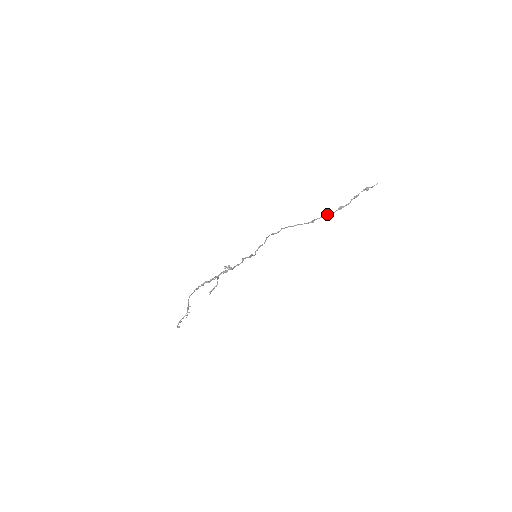
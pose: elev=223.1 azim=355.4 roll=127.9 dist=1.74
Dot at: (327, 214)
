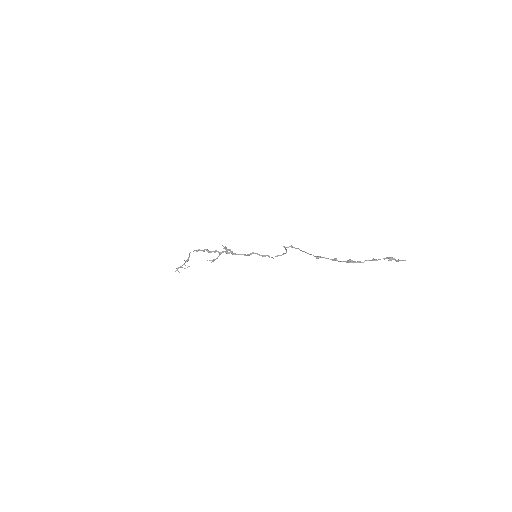
Dot at: (334, 259)
